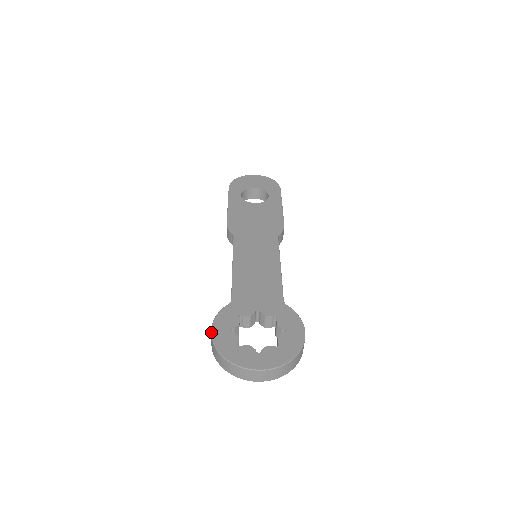
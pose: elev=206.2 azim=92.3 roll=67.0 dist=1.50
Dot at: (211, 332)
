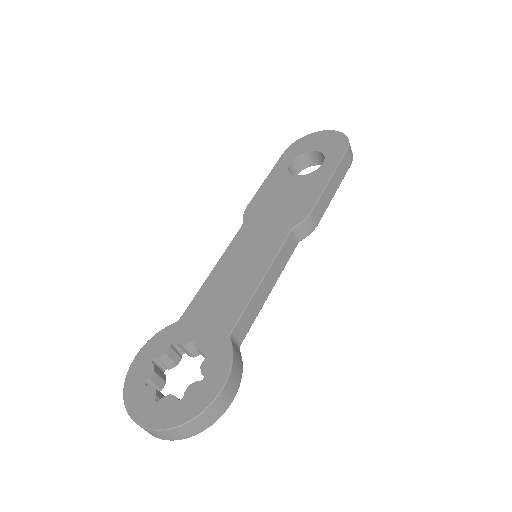
Dot at: occluded
